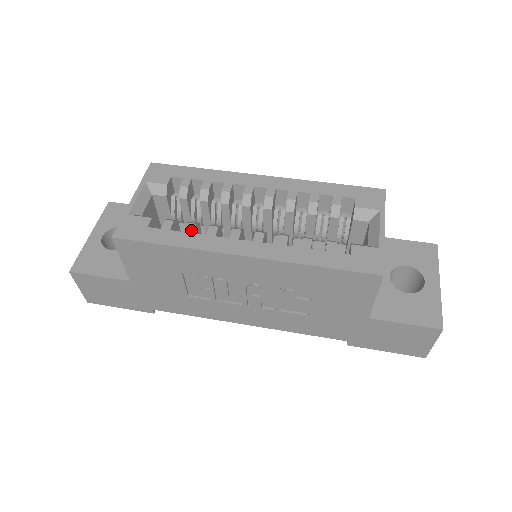
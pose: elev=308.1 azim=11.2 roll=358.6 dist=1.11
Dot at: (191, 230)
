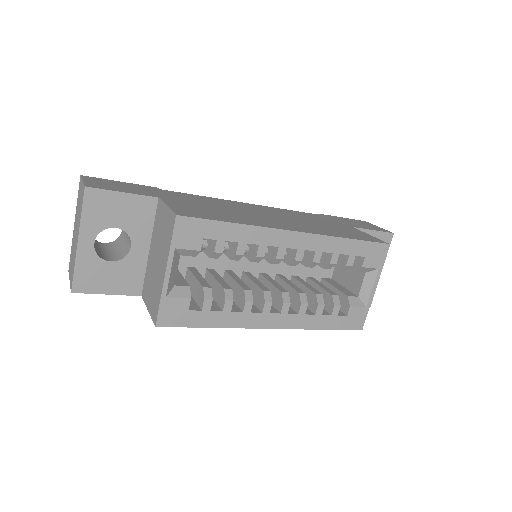
Dot at: (230, 309)
